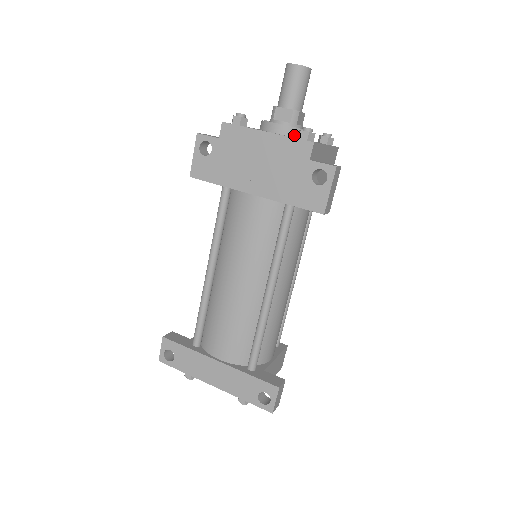
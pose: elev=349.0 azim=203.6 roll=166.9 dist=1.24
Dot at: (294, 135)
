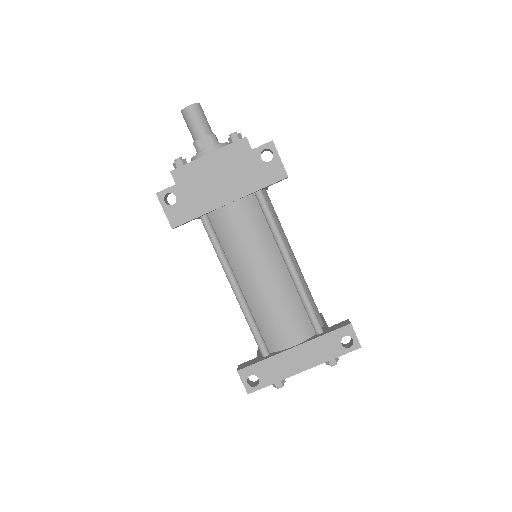
Dot at: occluded
